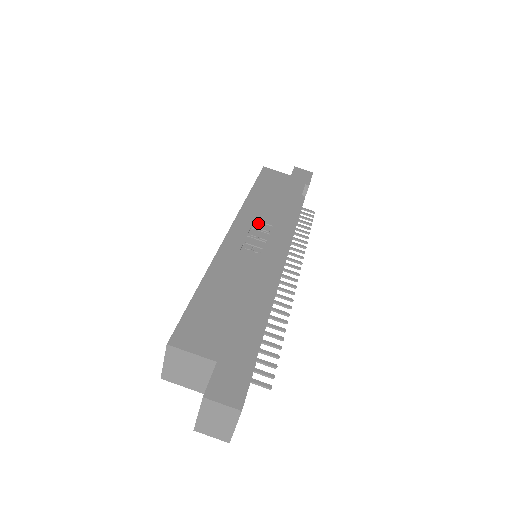
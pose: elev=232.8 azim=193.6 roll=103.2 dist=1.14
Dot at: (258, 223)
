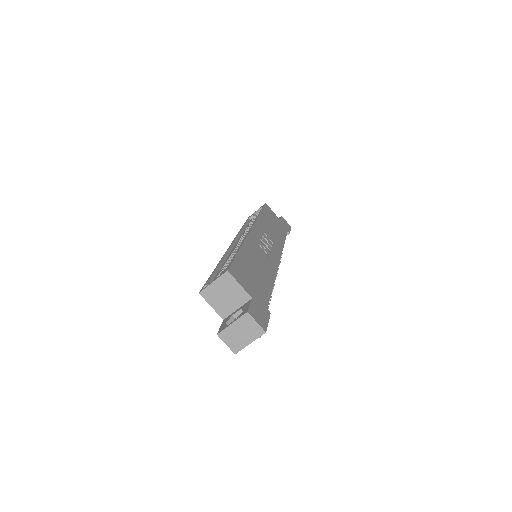
Dot at: (265, 236)
